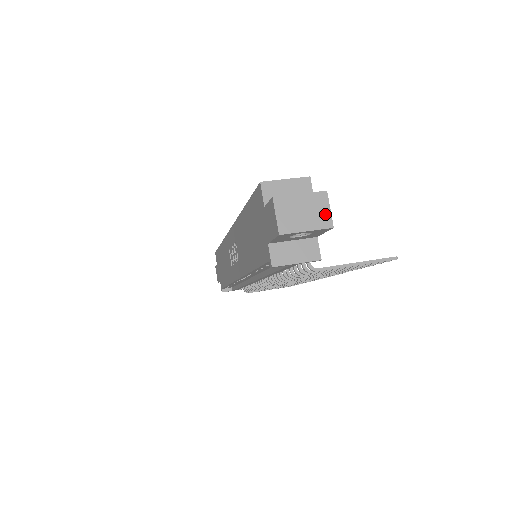
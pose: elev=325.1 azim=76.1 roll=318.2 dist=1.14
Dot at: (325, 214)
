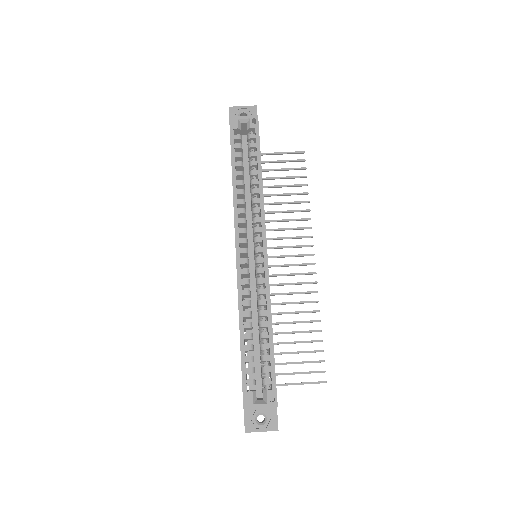
Dot at: occluded
